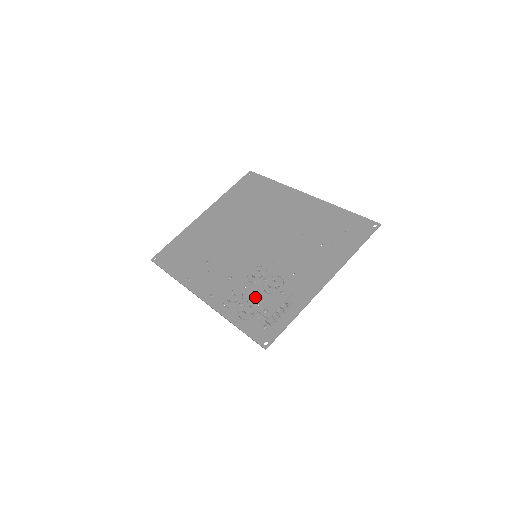
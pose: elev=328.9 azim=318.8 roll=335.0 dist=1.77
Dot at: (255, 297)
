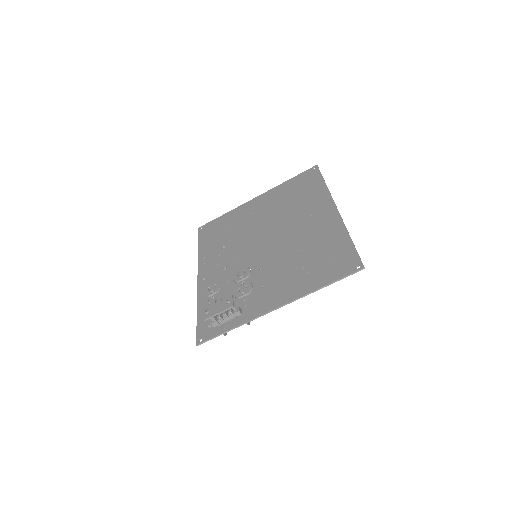
Dot at: (225, 295)
